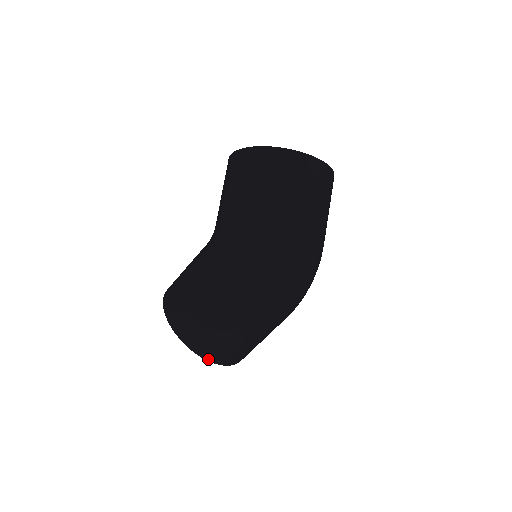
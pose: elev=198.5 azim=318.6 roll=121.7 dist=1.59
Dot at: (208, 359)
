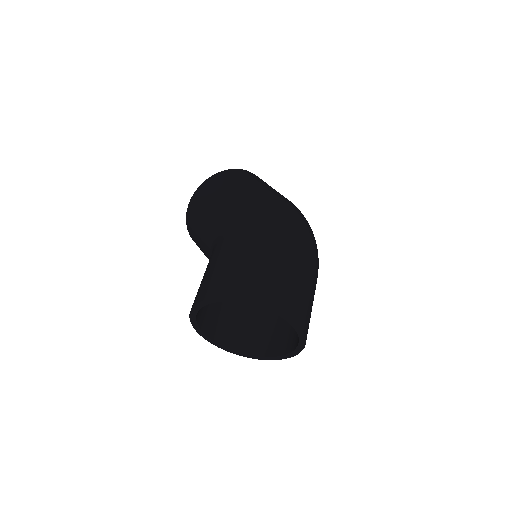
Dot at: (290, 316)
